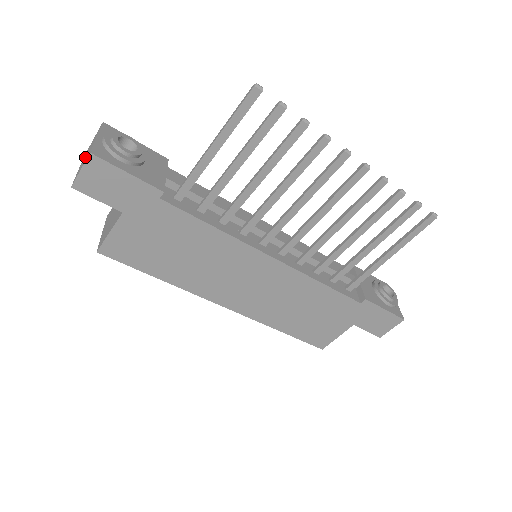
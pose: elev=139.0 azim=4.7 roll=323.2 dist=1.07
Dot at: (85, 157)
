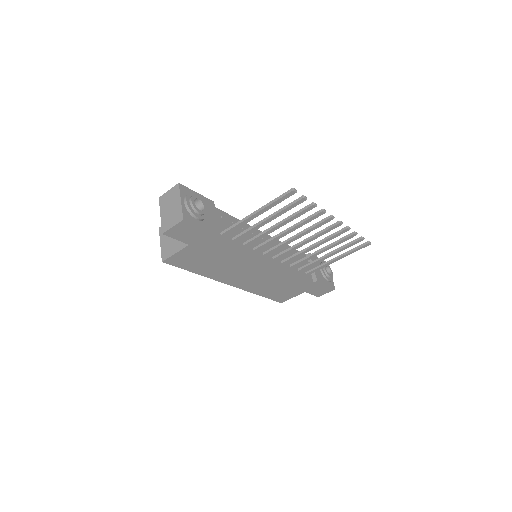
Dot at: (169, 211)
